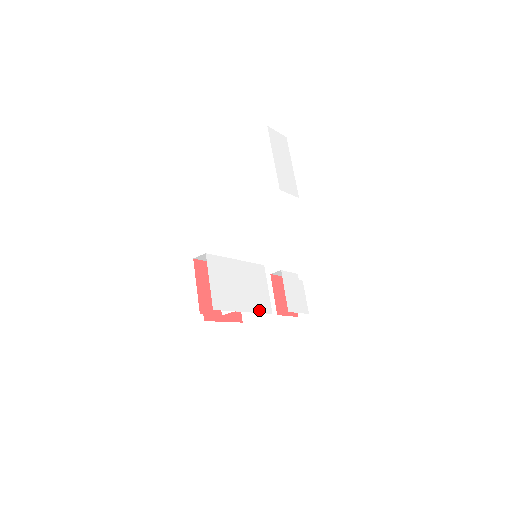
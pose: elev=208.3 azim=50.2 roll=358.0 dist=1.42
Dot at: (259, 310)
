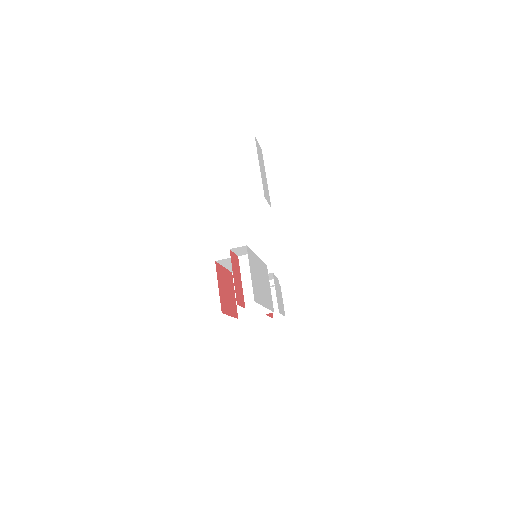
Dot at: (269, 307)
